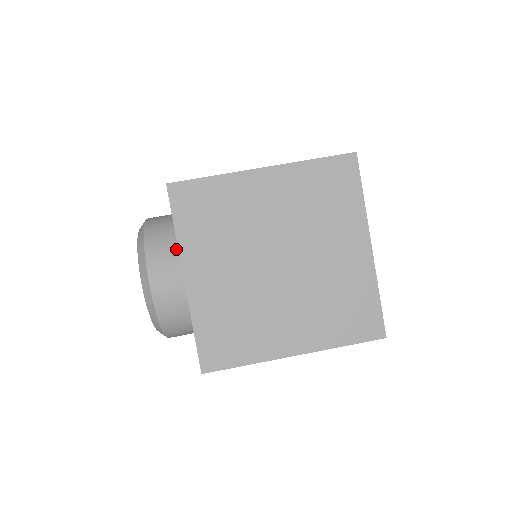
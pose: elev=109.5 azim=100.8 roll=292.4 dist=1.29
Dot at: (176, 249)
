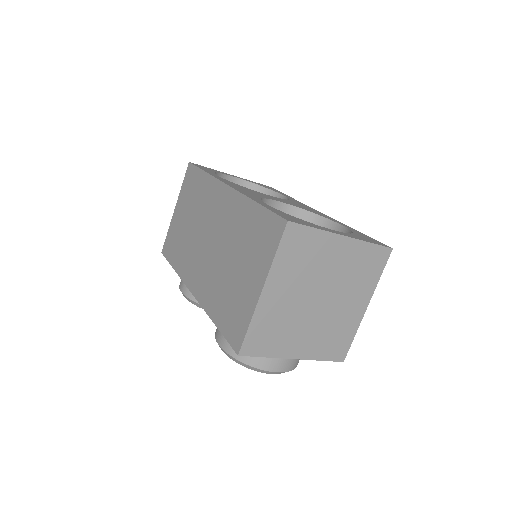
Dot at: occluded
